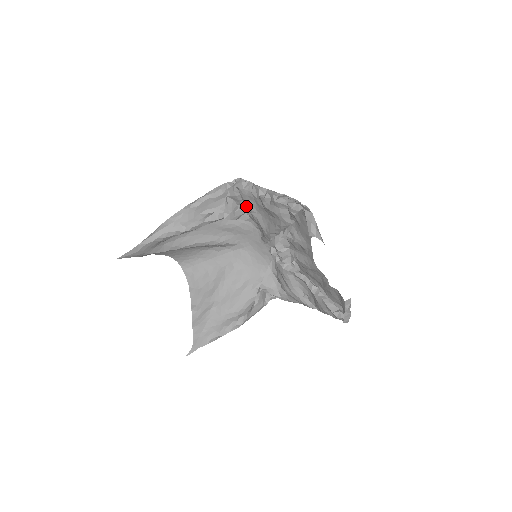
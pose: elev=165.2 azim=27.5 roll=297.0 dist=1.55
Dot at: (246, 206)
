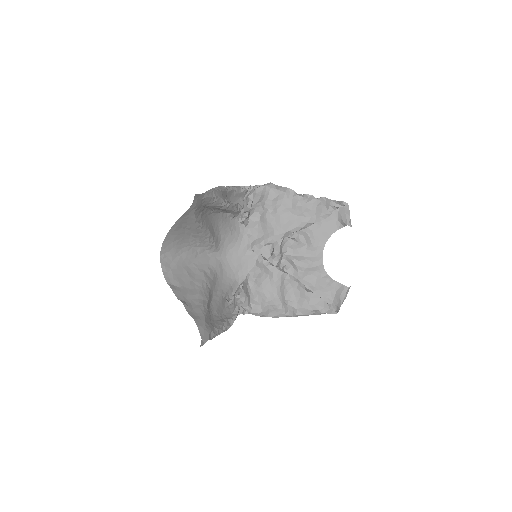
Dot at: (256, 210)
